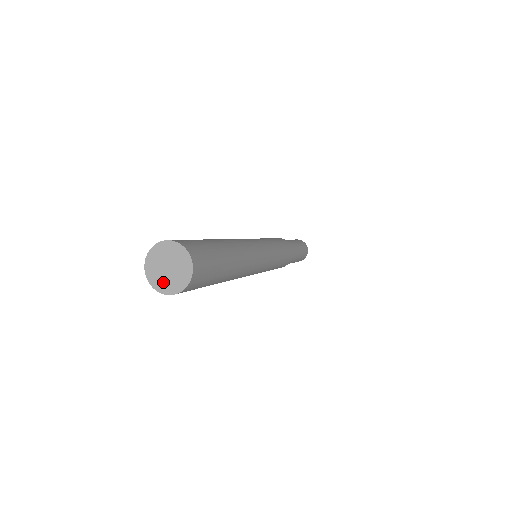
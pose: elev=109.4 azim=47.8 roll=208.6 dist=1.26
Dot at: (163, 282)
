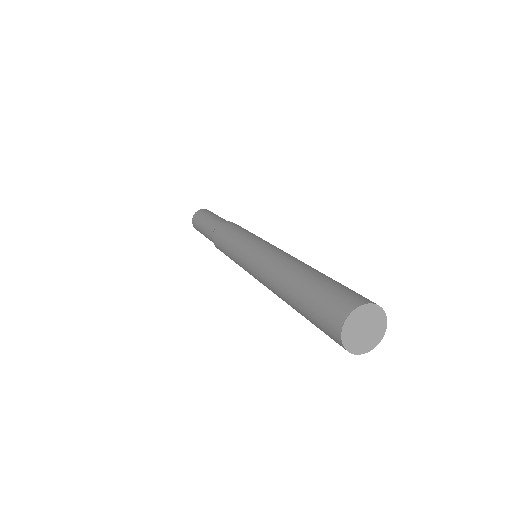
Dot at: (355, 342)
